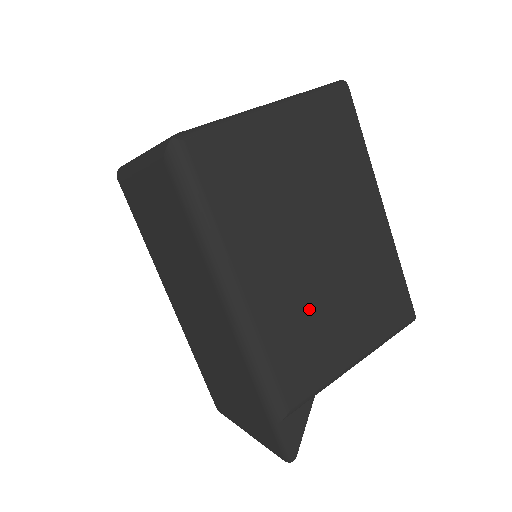
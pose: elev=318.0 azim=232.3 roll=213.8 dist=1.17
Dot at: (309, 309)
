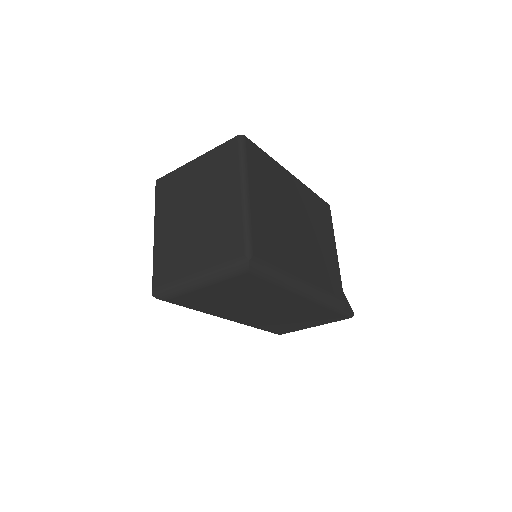
Dot at: (318, 256)
